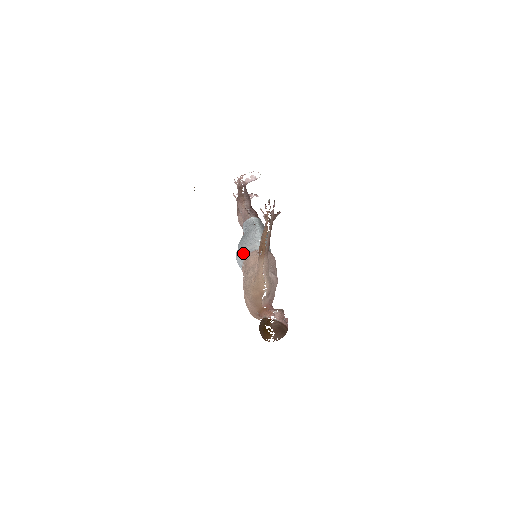
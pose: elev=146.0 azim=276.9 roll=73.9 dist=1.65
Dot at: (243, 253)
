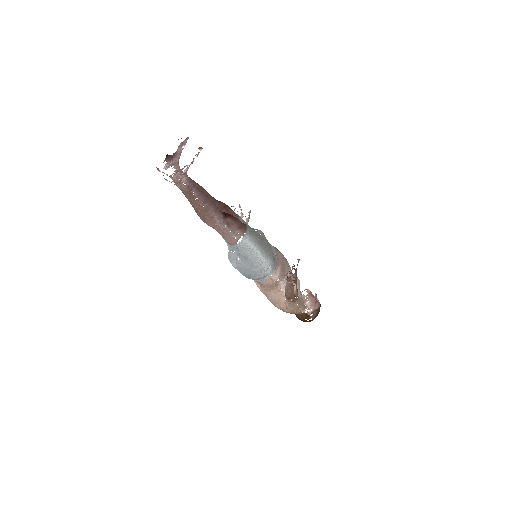
Dot at: occluded
